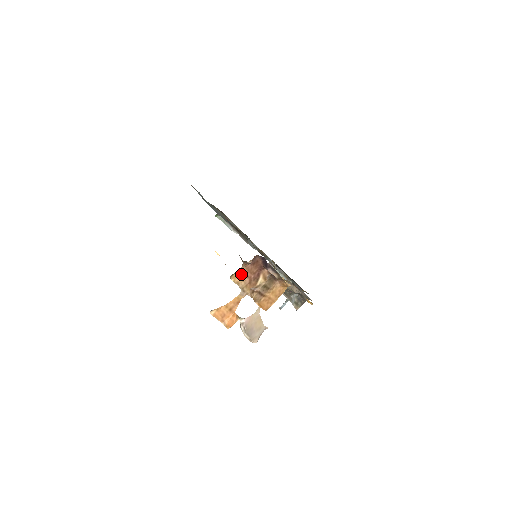
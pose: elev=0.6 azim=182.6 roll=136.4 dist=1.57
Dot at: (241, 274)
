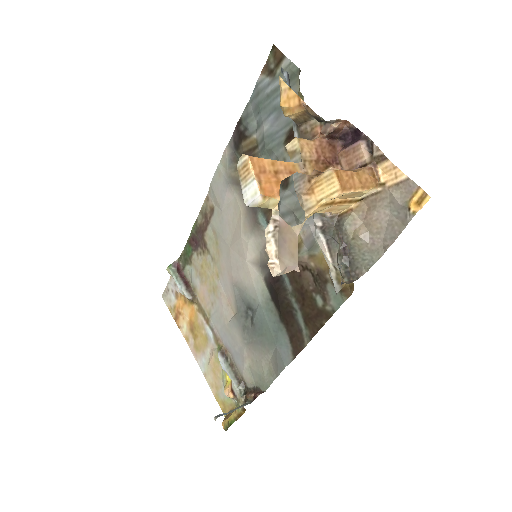
Dot at: (311, 141)
